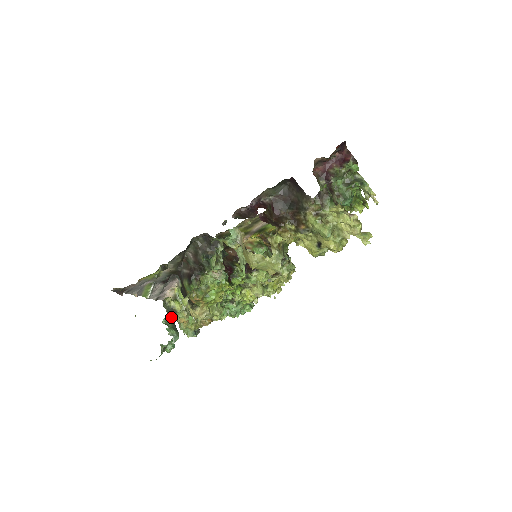
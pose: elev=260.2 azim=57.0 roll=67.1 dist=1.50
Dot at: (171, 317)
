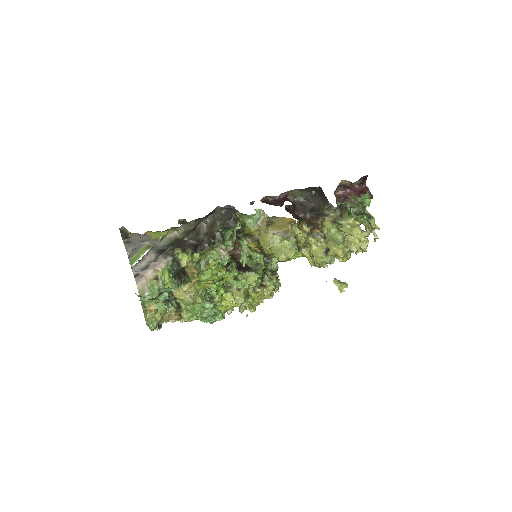
Dot at: (174, 269)
